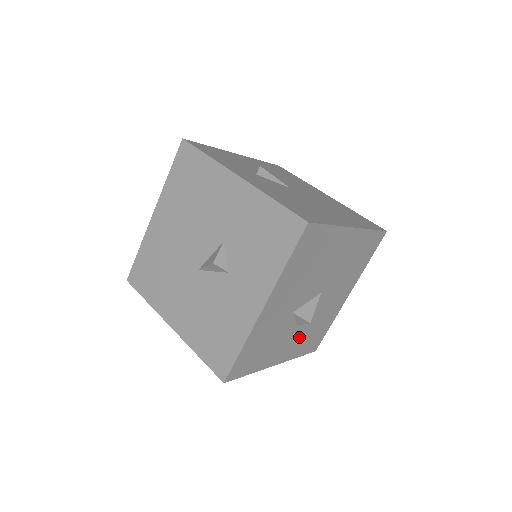
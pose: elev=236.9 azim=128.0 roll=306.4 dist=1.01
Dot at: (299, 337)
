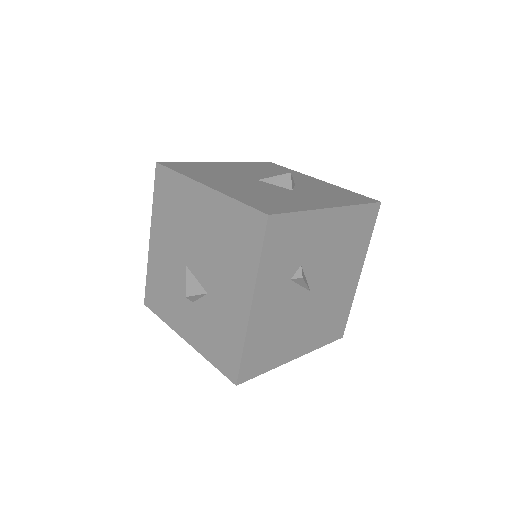
Dot at: occluded
